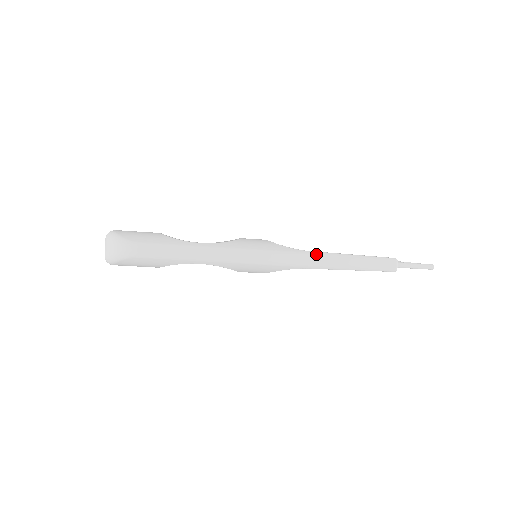
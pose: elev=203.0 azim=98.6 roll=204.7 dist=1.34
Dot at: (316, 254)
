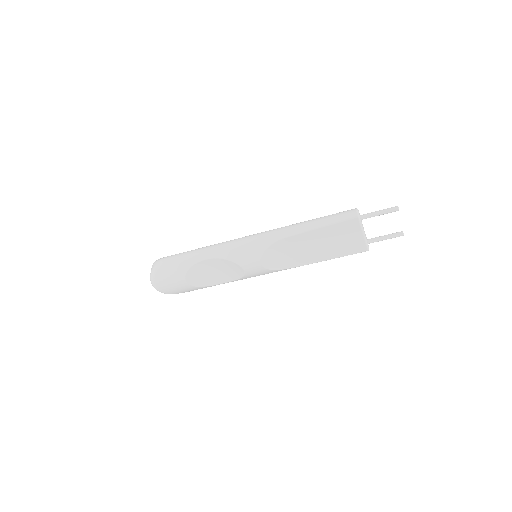
Dot at: (288, 226)
